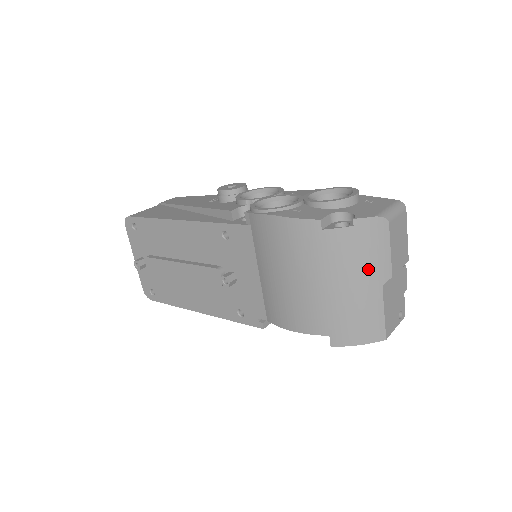
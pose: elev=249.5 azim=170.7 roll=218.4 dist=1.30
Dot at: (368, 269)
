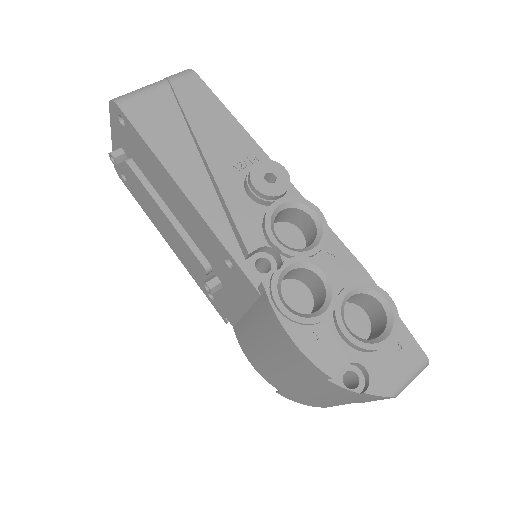
Dot at: (347, 400)
